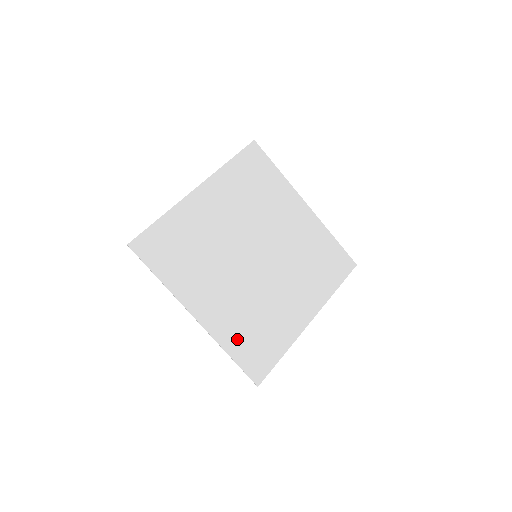
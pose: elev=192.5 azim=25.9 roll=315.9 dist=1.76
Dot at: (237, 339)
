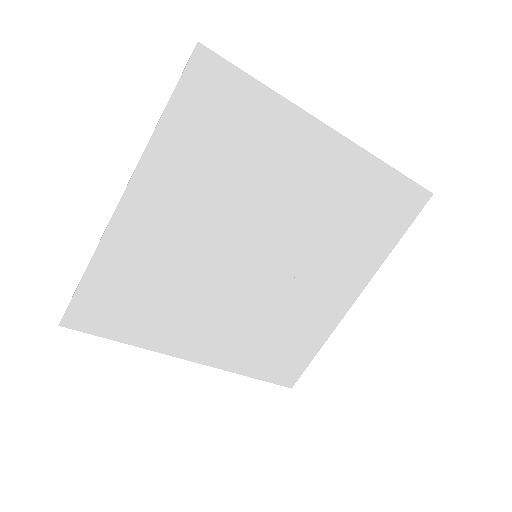
Dot at: (254, 358)
